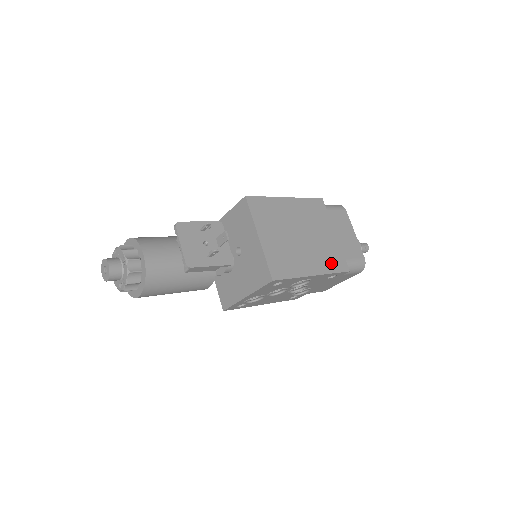
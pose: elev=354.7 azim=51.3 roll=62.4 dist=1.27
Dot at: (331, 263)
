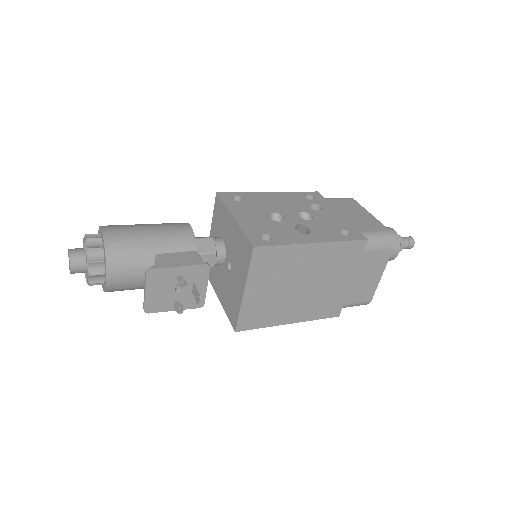
Dot at: (321, 310)
